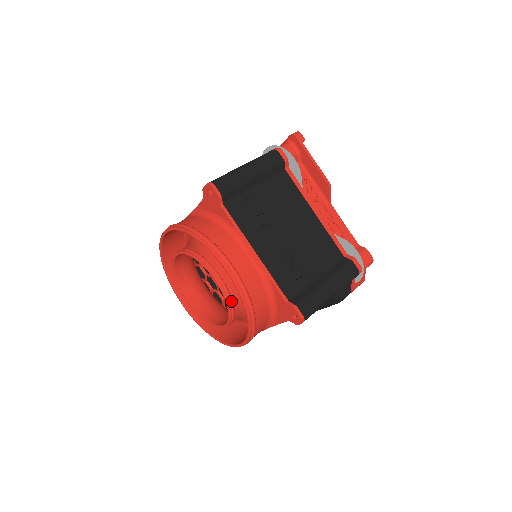
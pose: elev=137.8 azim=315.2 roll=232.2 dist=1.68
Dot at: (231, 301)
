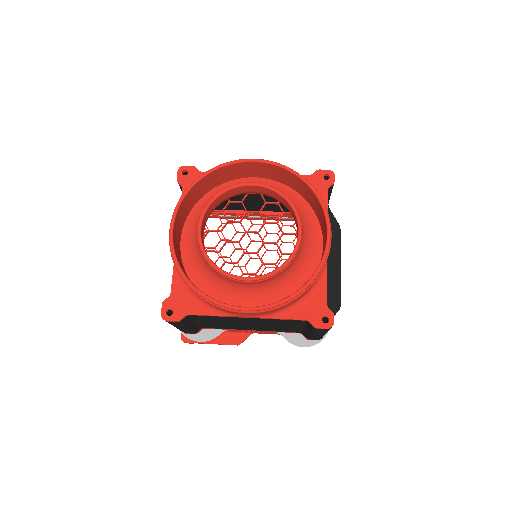
Dot at: (279, 192)
